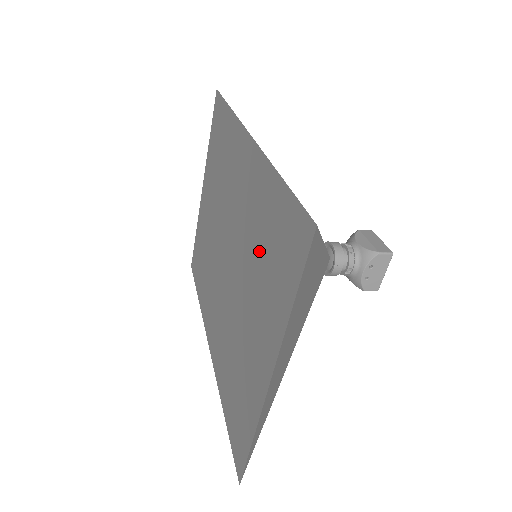
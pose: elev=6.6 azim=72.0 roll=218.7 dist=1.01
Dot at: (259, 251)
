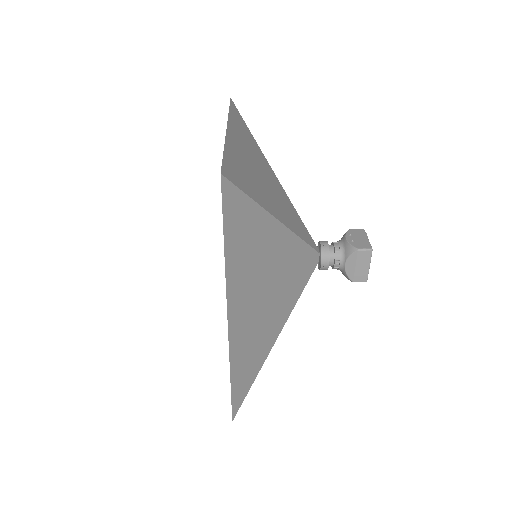
Dot at: occluded
